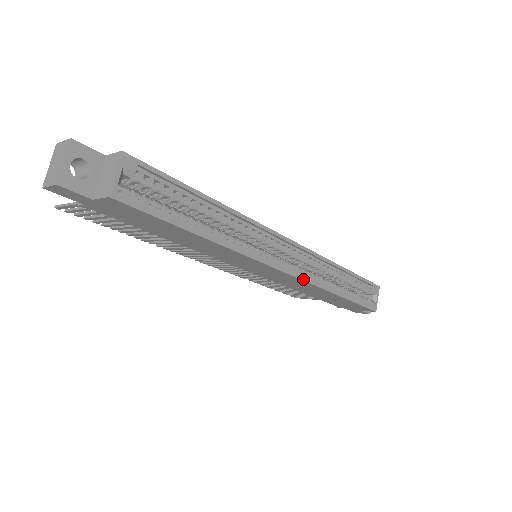
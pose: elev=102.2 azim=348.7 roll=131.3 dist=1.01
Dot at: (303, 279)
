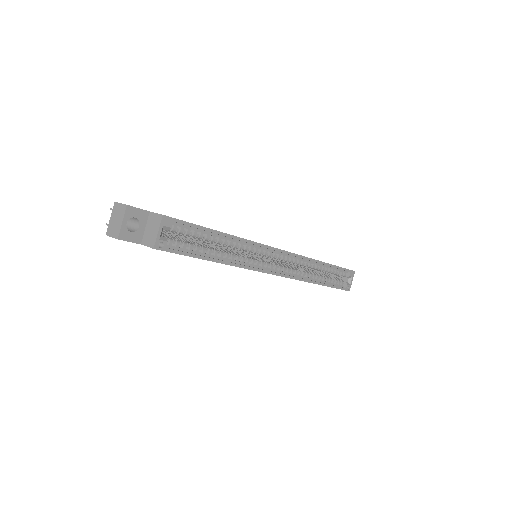
Dot at: (291, 277)
